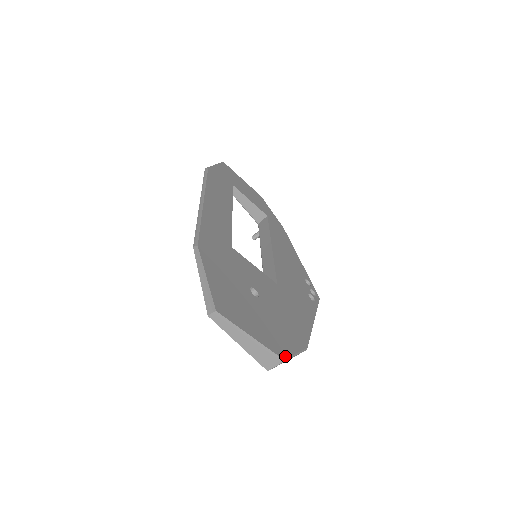
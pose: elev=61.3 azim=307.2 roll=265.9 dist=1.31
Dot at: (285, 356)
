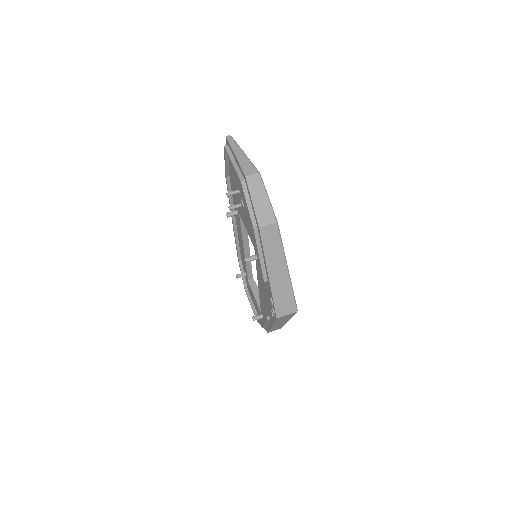
Dot at: (261, 178)
